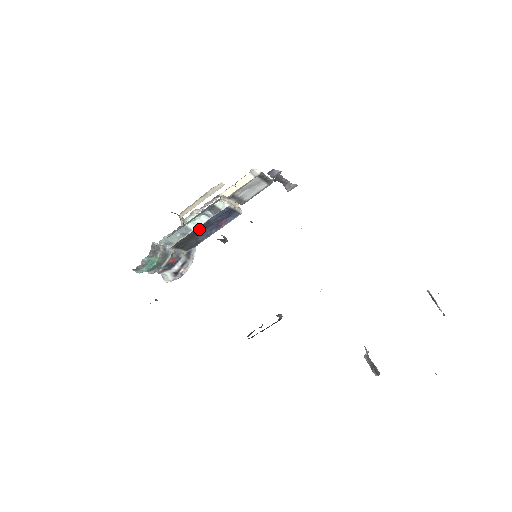
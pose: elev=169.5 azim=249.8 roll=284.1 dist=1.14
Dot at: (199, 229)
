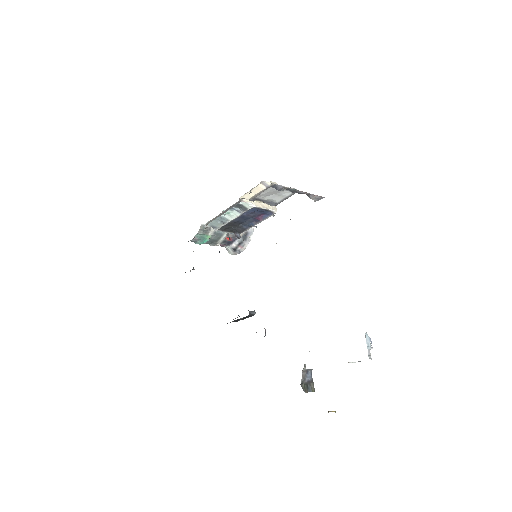
Dot at: (237, 220)
